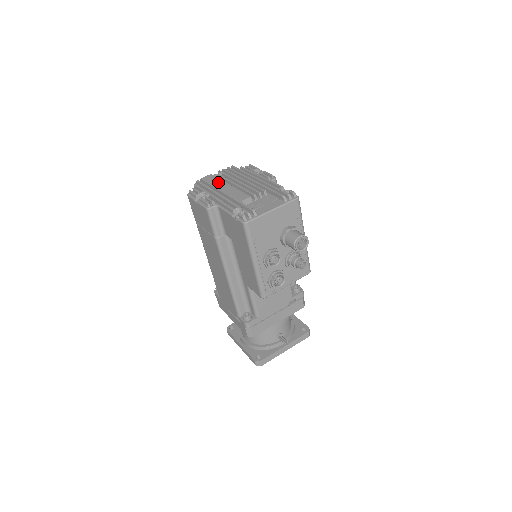
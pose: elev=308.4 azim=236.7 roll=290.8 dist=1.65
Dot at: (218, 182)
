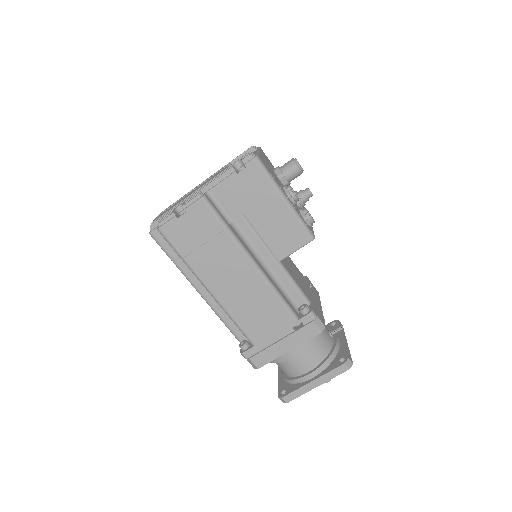
Dot at: (176, 203)
